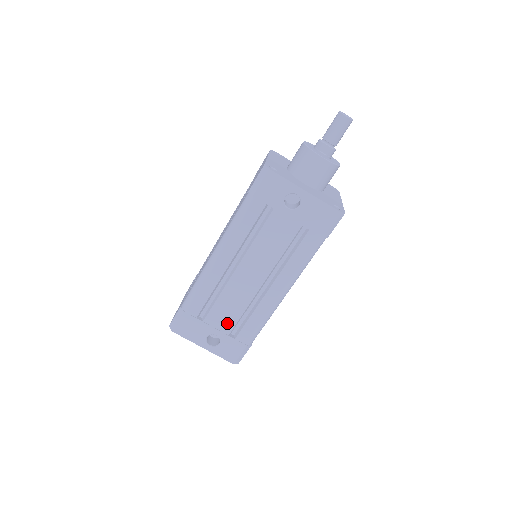
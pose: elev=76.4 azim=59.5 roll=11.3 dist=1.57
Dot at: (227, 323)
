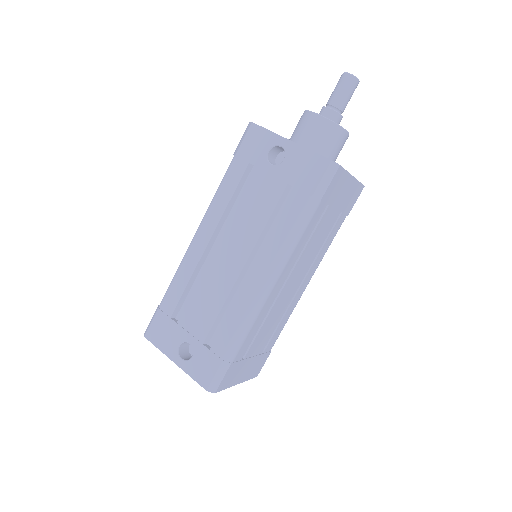
Dot at: (202, 325)
